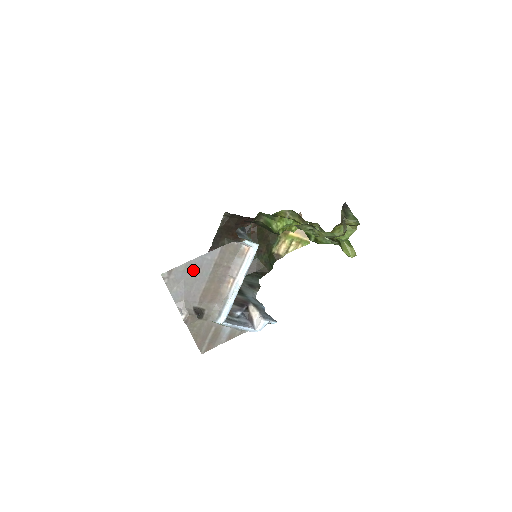
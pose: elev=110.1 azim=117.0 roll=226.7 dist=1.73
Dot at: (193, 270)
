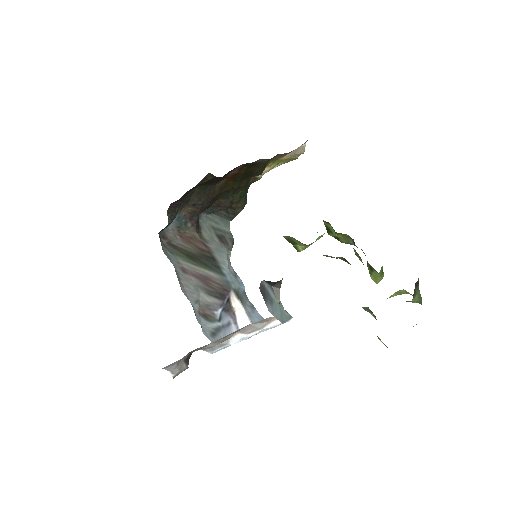
Dot at: occluded
